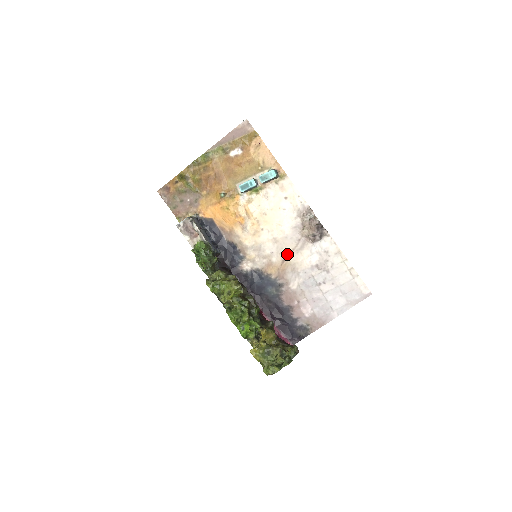
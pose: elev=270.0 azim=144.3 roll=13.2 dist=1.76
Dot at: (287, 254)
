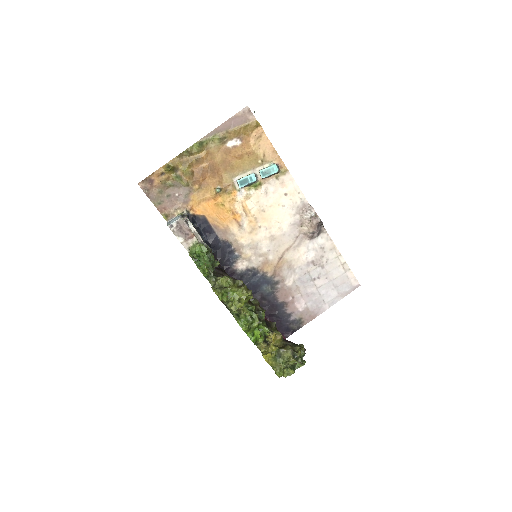
Dot at: (284, 251)
